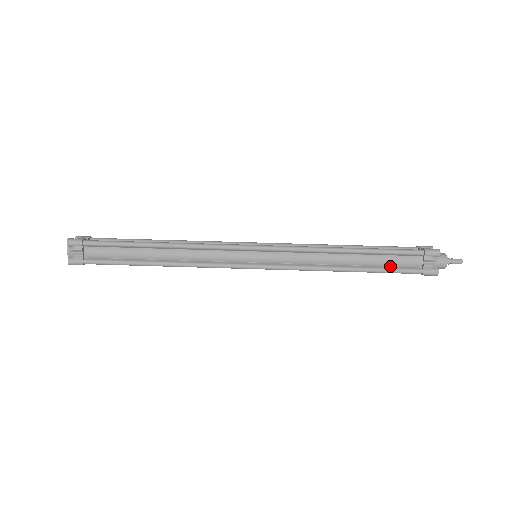
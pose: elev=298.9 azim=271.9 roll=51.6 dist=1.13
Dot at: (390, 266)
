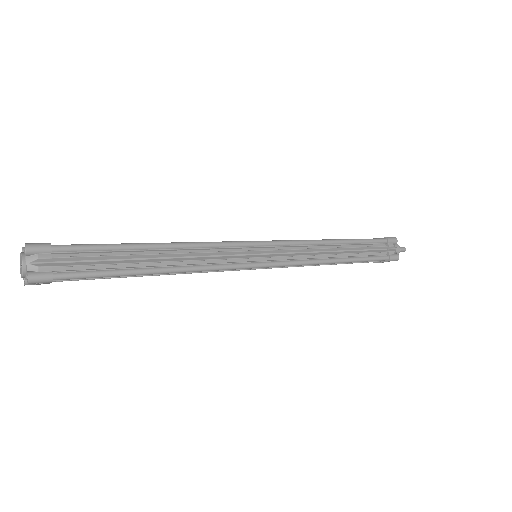
Dot at: occluded
